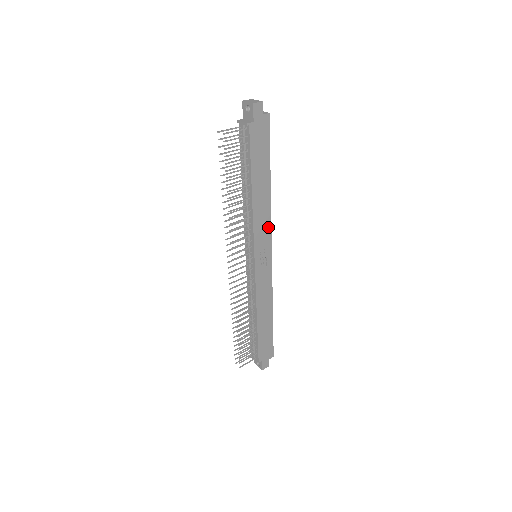
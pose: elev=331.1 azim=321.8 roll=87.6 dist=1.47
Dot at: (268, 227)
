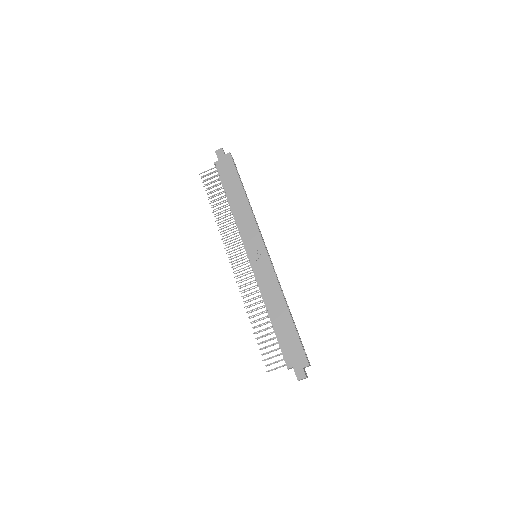
Dot at: (254, 227)
